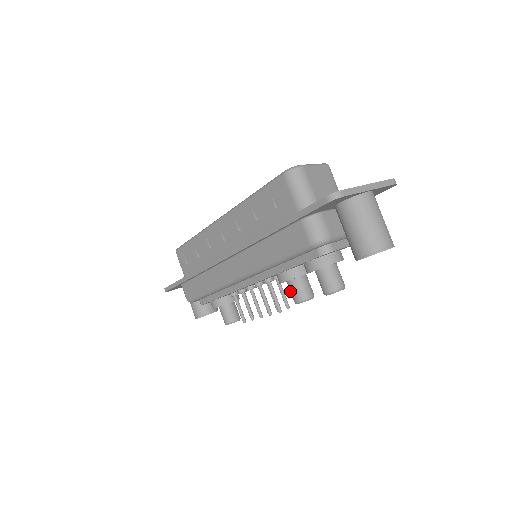
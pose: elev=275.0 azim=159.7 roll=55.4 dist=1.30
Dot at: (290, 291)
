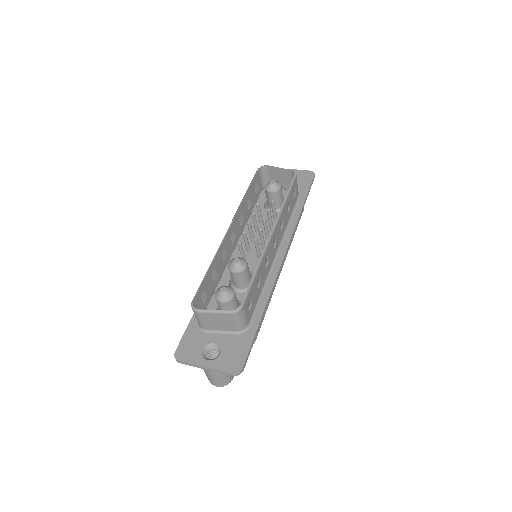
Dot at: occluded
